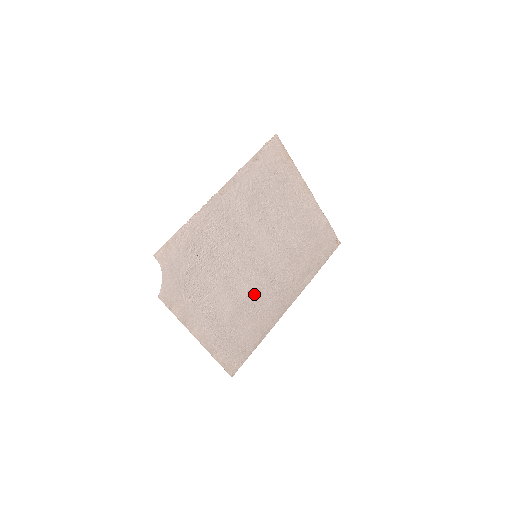
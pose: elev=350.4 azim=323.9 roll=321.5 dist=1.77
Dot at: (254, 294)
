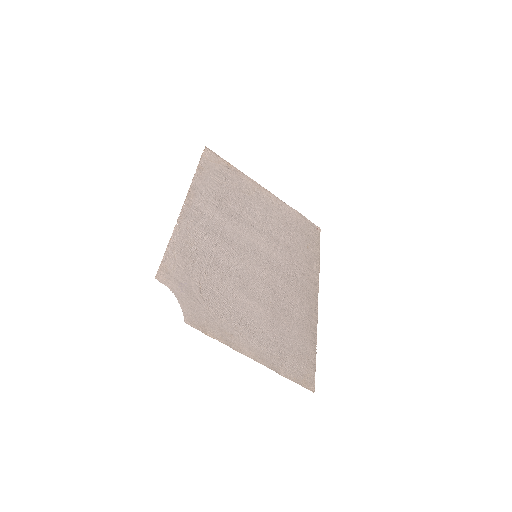
Dot at: (278, 294)
